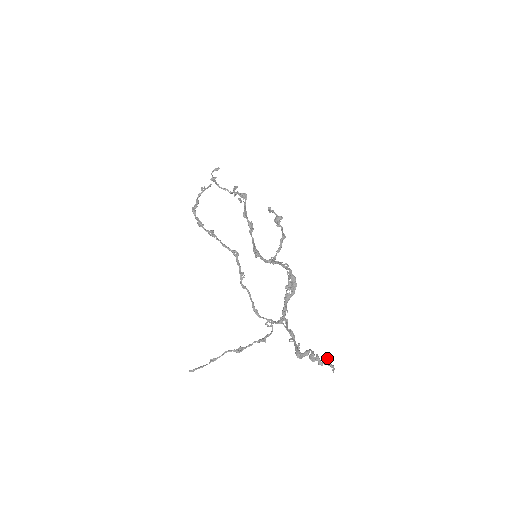
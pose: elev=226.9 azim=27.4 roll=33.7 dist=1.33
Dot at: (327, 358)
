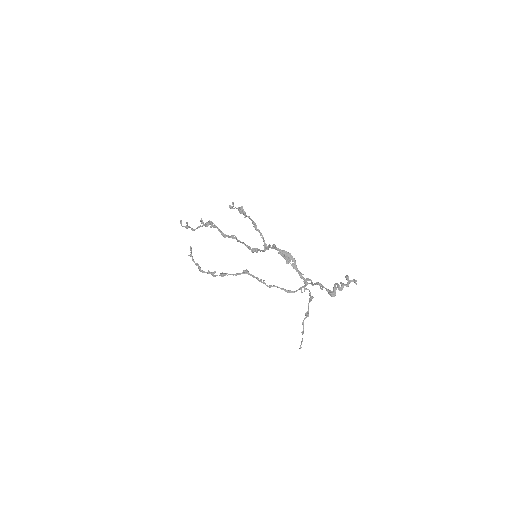
Dot at: (347, 279)
